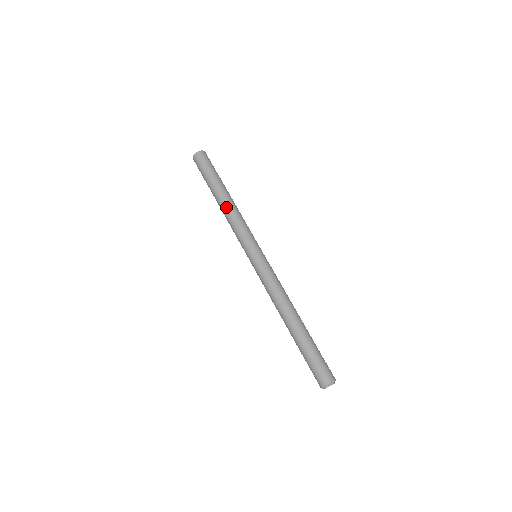
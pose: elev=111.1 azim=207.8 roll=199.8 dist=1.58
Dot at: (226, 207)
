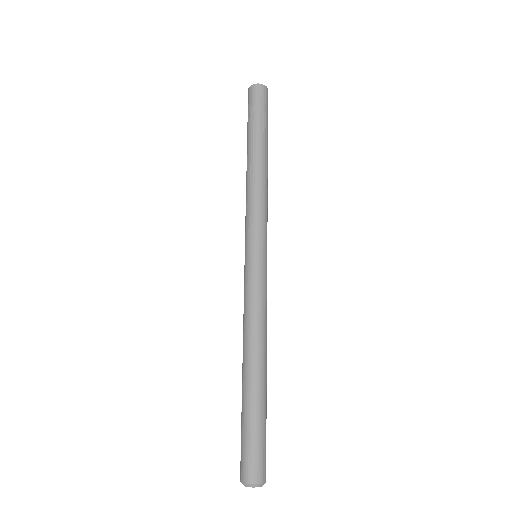
Dot at: (261, 172)
